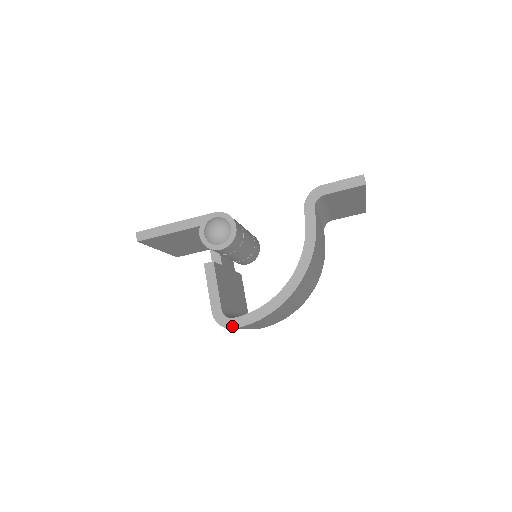
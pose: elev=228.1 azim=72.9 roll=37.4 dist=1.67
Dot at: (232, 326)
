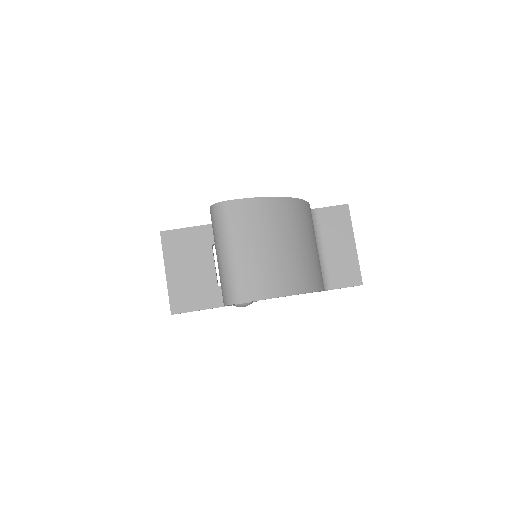
Dot at: (226, 201)
